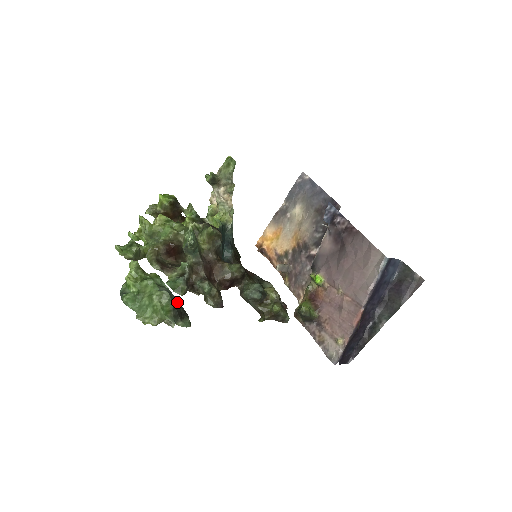
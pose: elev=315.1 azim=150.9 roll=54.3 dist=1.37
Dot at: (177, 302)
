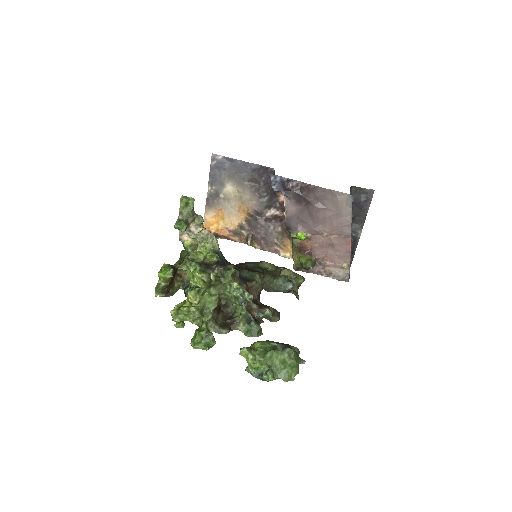
Dot at: occluded
